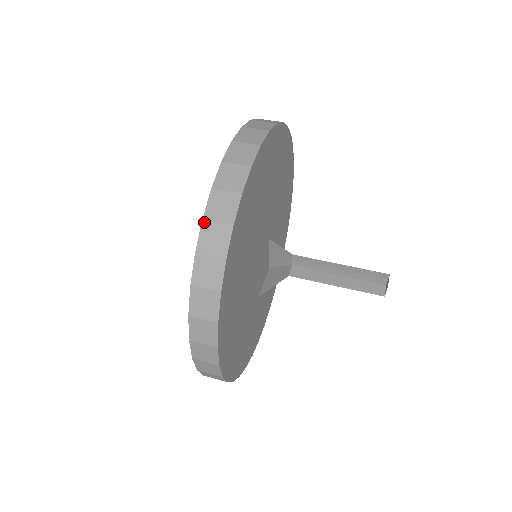
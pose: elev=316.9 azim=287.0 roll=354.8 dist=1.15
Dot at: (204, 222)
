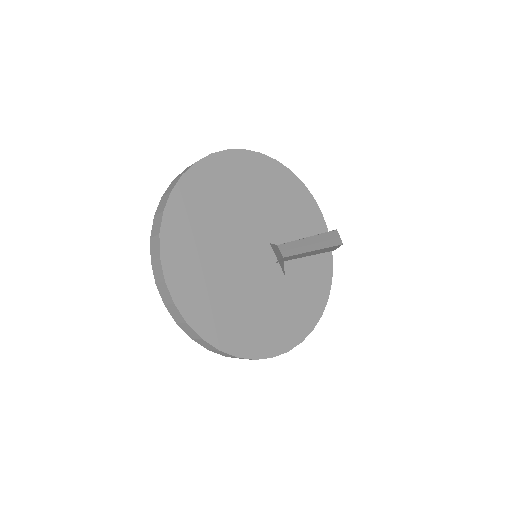
Dot at: (162, 198)
